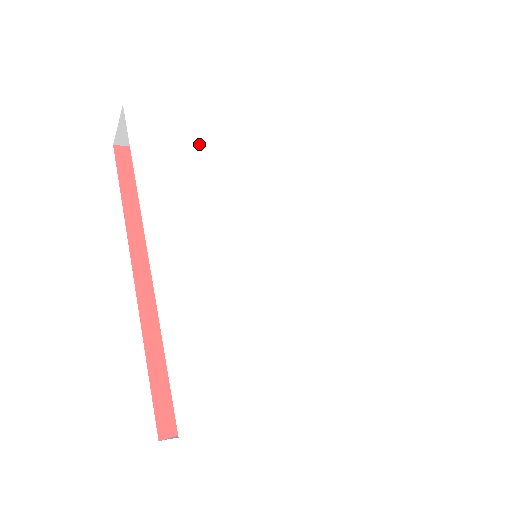
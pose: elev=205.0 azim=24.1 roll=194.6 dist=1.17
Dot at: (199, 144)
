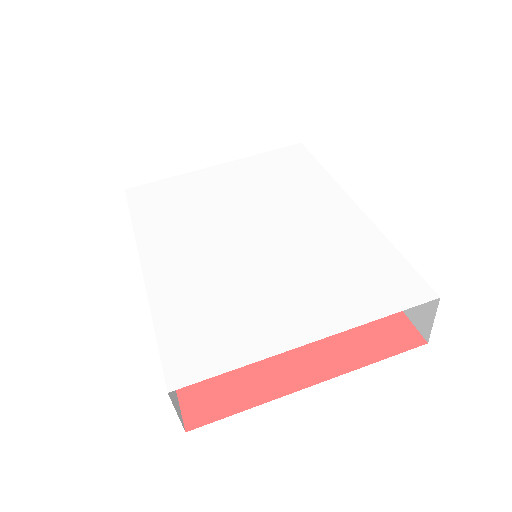
Dot at: (185, 192)
